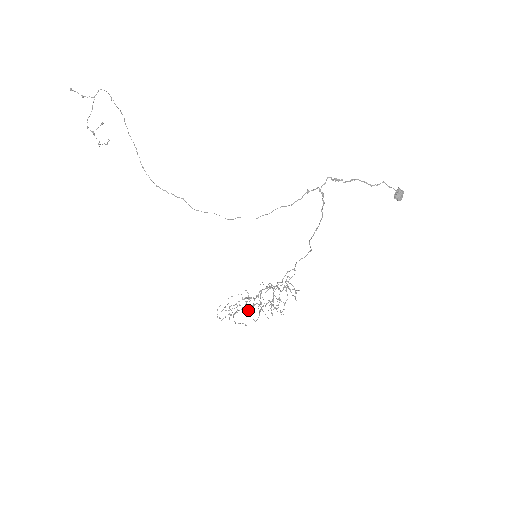
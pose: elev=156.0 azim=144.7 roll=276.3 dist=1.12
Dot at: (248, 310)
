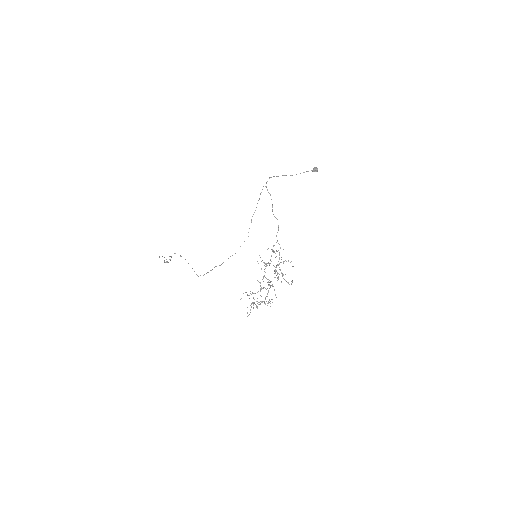
Dot at: (265, 297)
